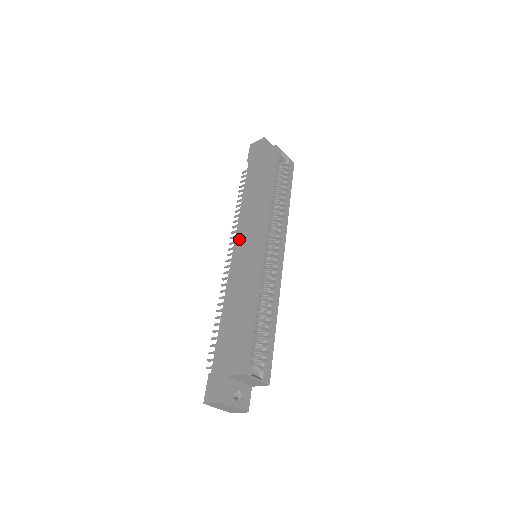
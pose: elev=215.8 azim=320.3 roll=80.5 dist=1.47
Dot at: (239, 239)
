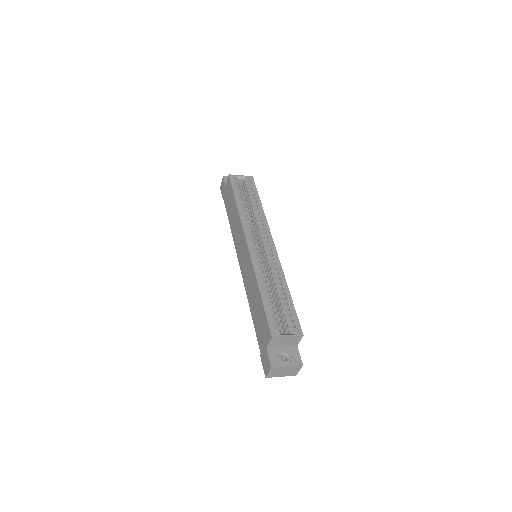
Dot at: (238, 253)
